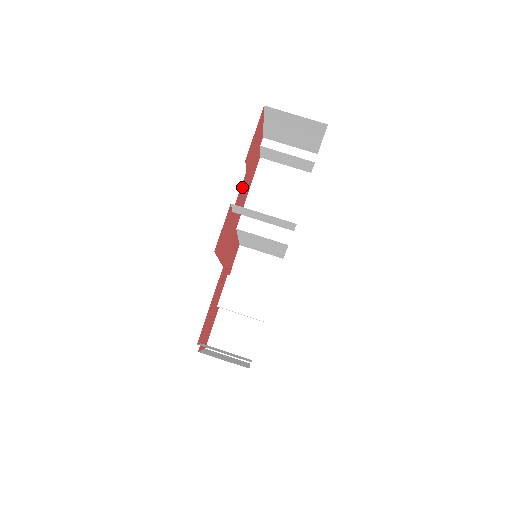
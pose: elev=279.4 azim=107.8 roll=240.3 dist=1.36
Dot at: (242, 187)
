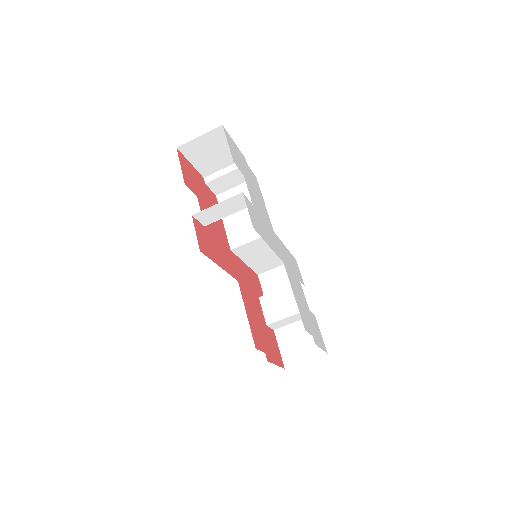
Dot at: occluded
